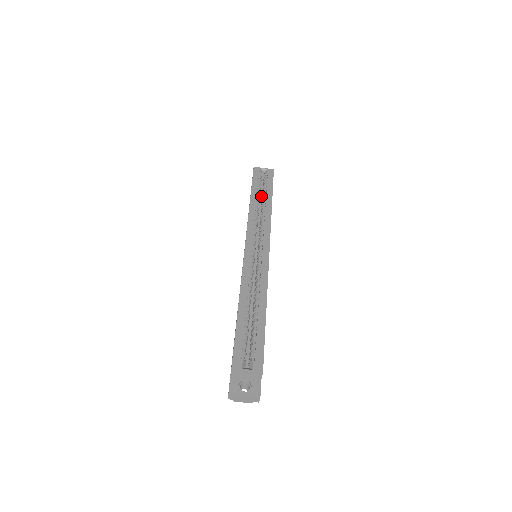
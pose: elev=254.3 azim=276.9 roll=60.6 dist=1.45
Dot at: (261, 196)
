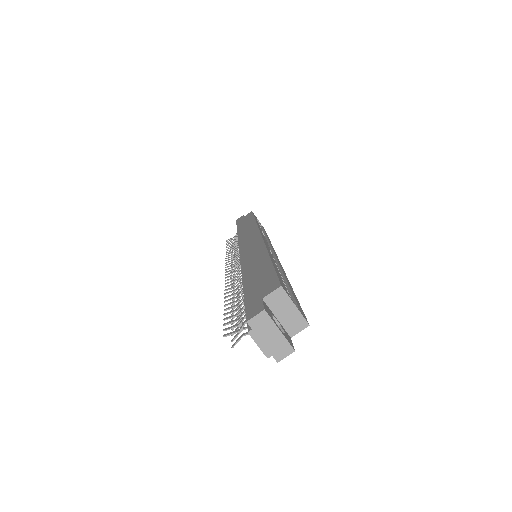
Dot at: occluded
